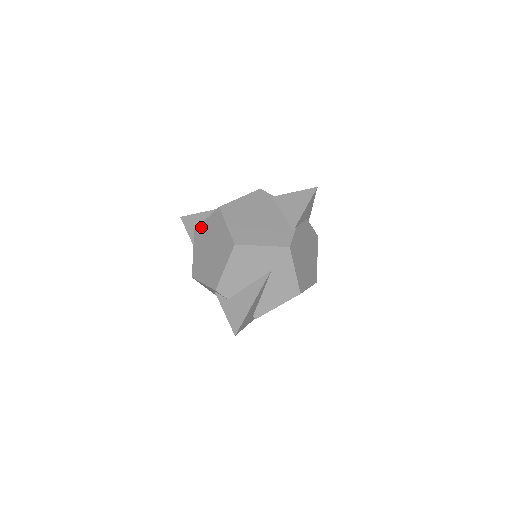
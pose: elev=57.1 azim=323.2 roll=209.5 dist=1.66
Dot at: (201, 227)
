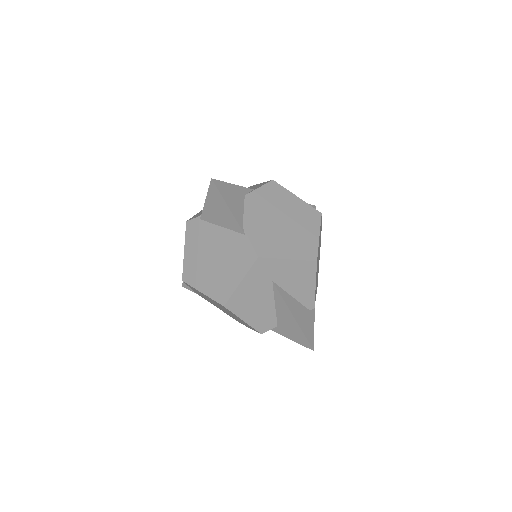
Dot at: (197, 293)
